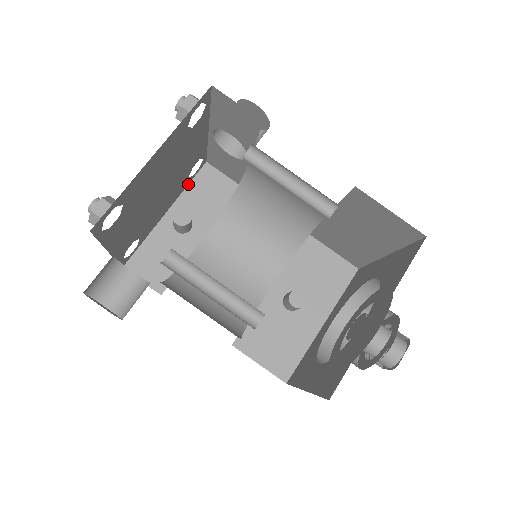
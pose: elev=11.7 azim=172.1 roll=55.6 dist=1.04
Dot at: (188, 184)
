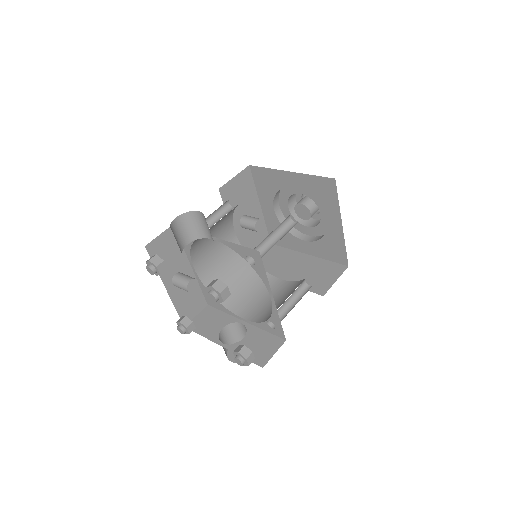
Dot at: occluded
